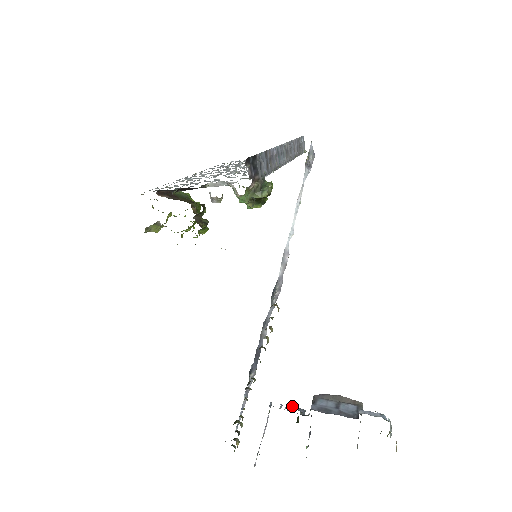
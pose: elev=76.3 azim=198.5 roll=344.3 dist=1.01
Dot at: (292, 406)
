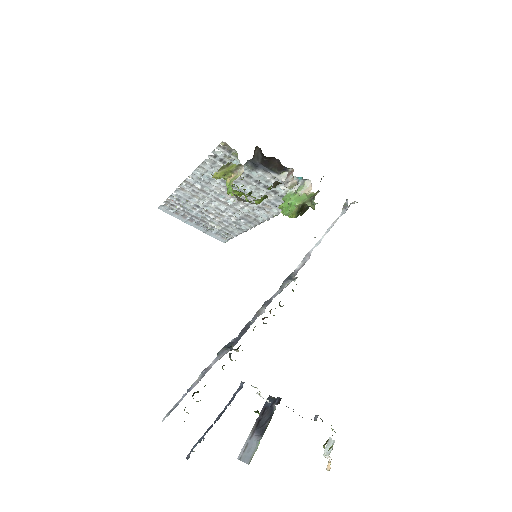
Dot at: (258, 394)
